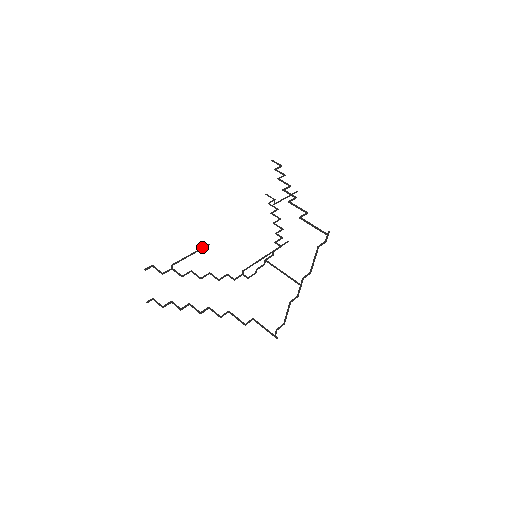
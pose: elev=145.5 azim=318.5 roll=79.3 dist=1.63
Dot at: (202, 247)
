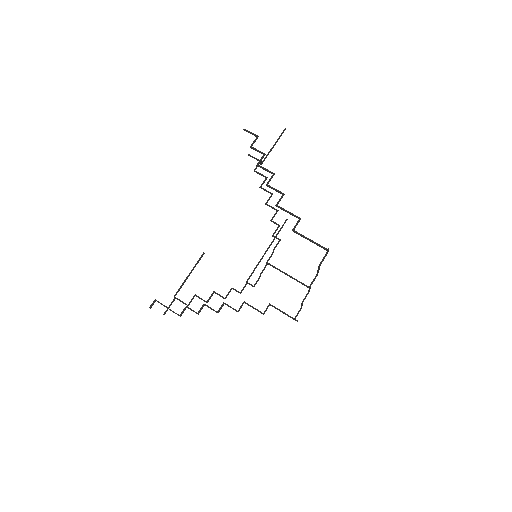
Dot at: (197, 261)
